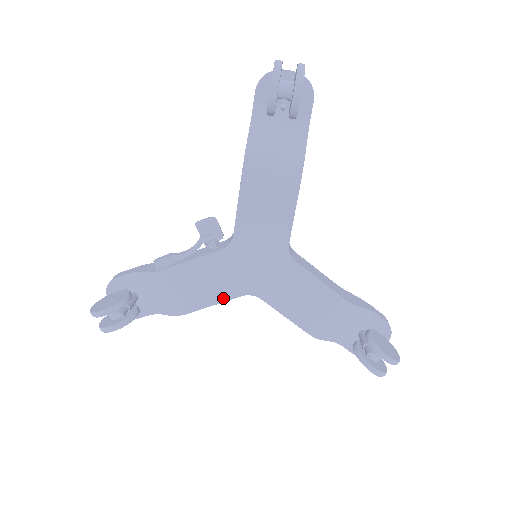
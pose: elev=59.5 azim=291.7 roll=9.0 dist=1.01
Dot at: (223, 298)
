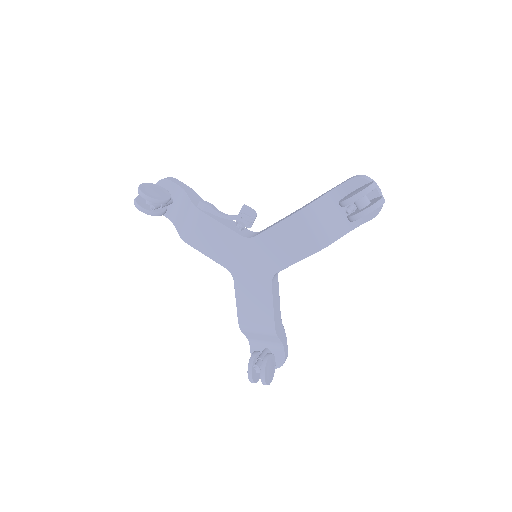
Dot at: (215, 258)
